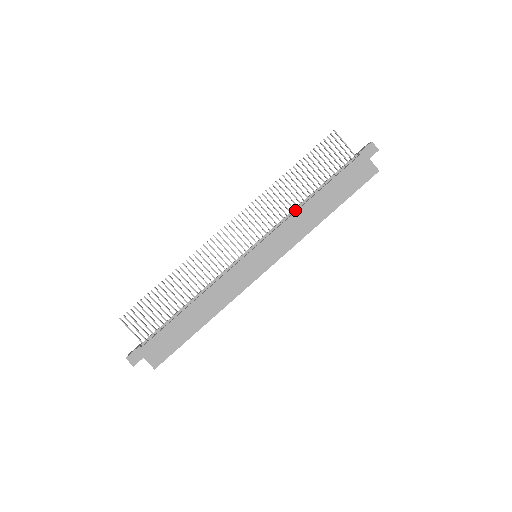
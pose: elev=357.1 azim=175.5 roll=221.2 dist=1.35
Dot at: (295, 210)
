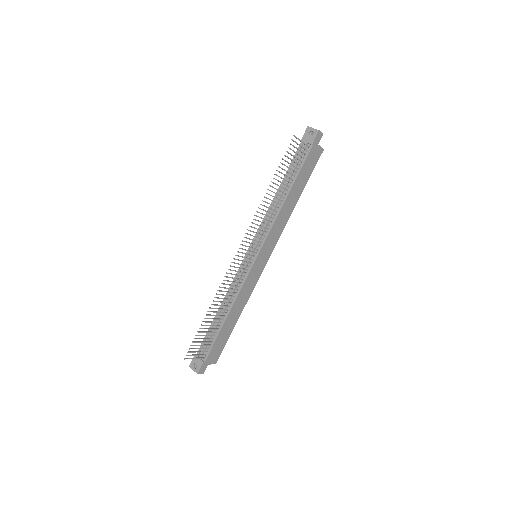
Dot at: (277, 211)
